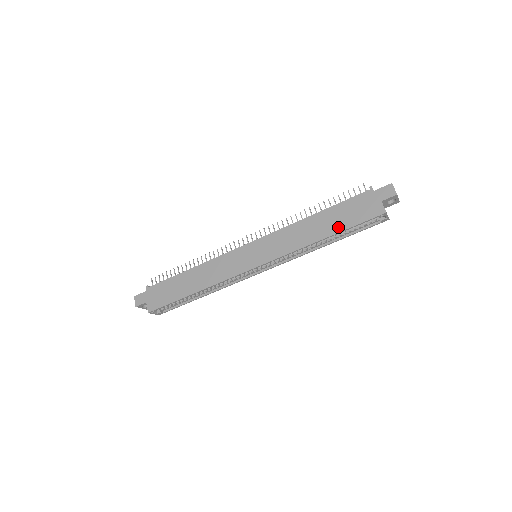
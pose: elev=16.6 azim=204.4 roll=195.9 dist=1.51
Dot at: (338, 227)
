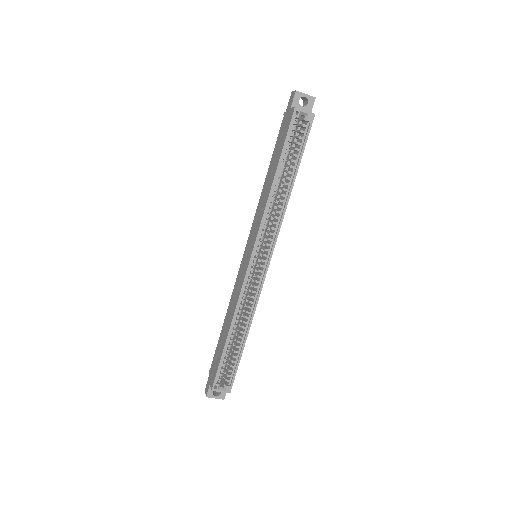
Dot at: (277, 159)
